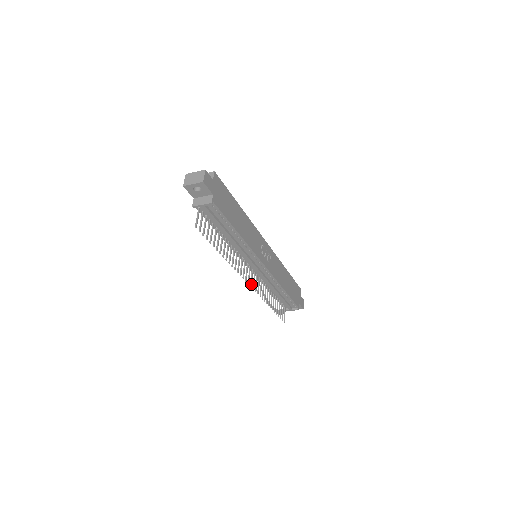
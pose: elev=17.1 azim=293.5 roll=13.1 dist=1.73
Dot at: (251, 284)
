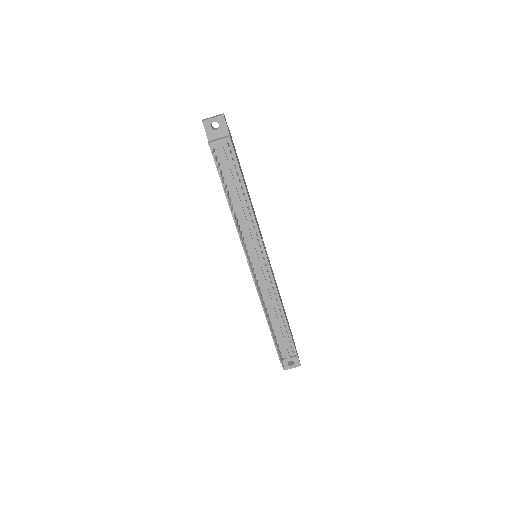
Dot at: occluded
